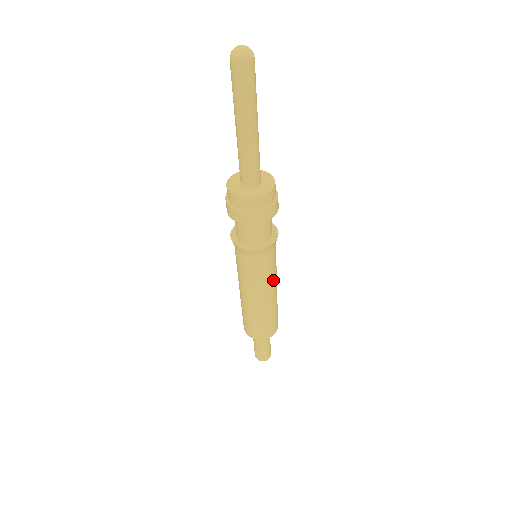
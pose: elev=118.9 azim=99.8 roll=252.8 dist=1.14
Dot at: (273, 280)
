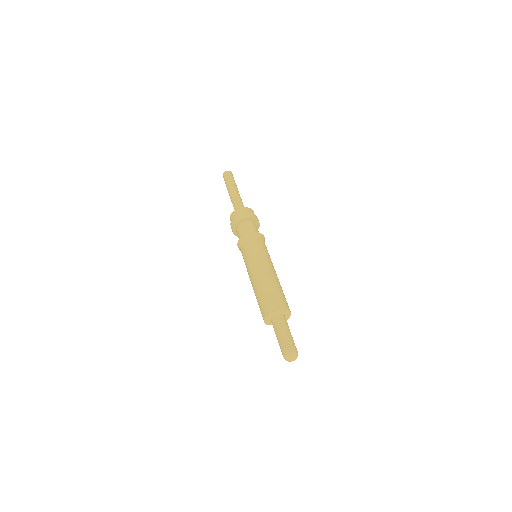
Dot at: (271, 262)
